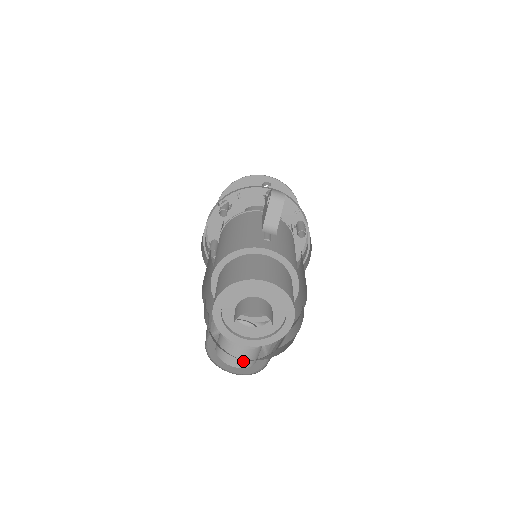
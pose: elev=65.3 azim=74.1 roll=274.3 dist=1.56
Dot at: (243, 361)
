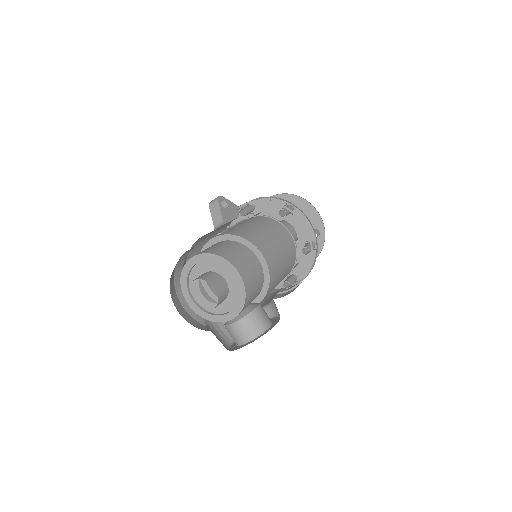
Dot at: (245, 334)
